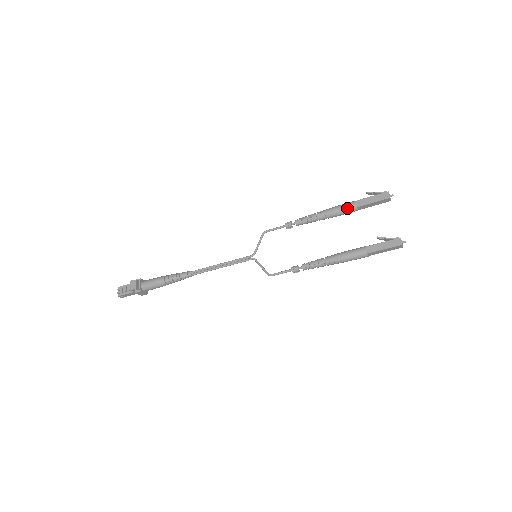
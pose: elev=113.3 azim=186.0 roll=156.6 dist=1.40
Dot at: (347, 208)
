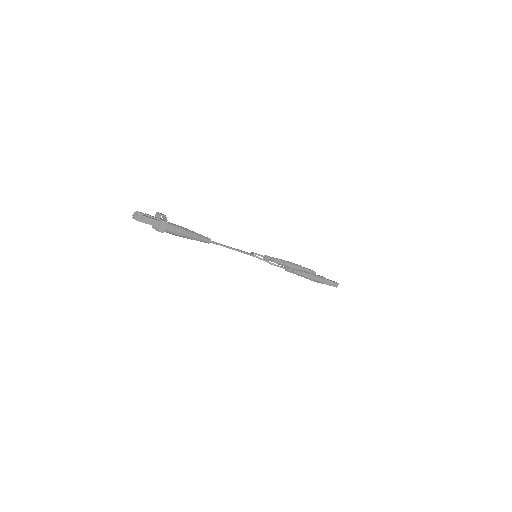
Dot at: (298, 265)
